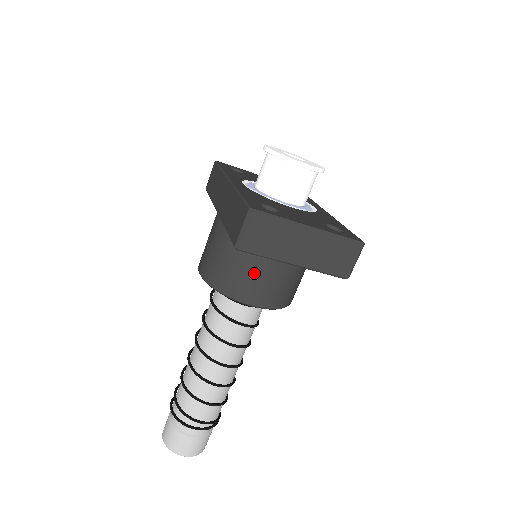
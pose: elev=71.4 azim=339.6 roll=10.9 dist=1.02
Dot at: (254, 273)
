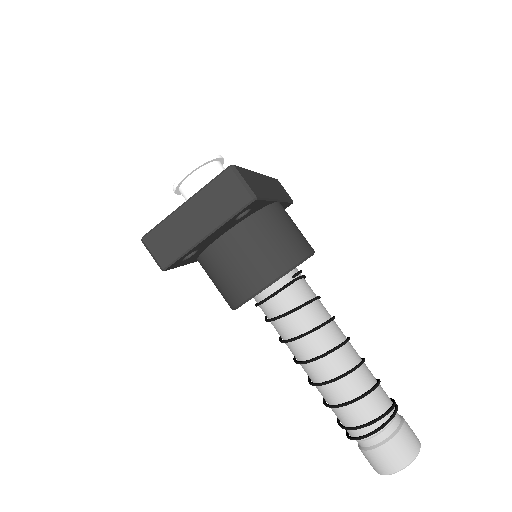
Dot at: (230, 270)
